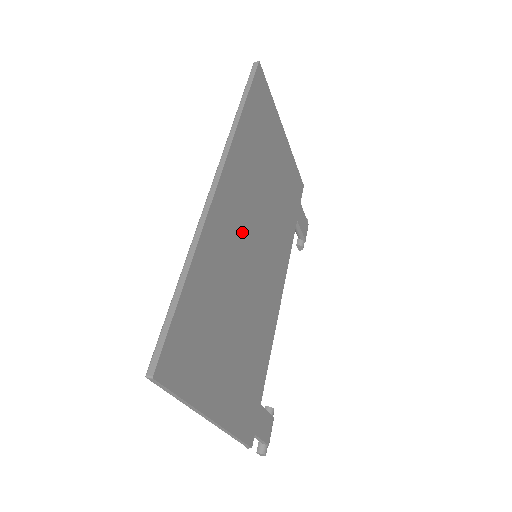
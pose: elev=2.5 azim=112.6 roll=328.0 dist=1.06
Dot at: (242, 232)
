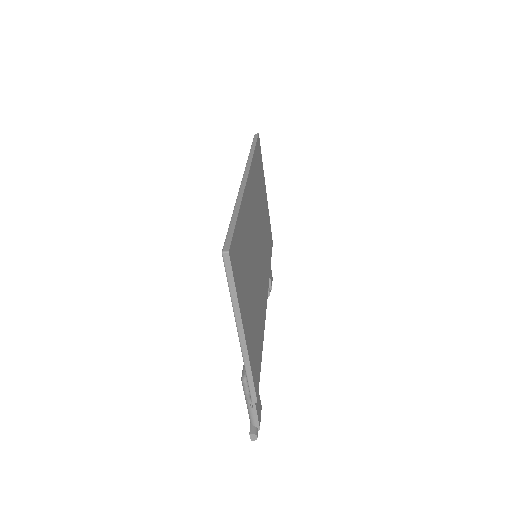
Dot at: (254, 225)
